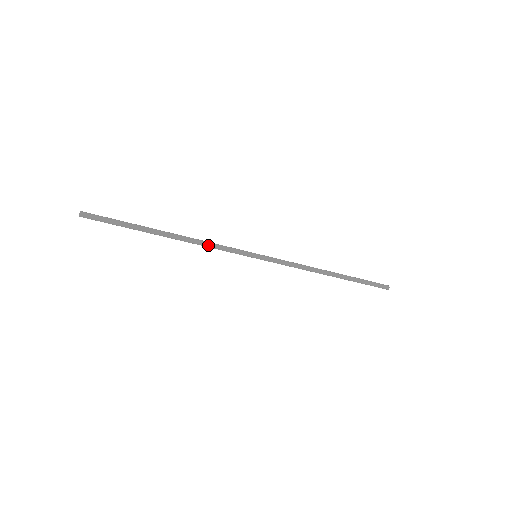
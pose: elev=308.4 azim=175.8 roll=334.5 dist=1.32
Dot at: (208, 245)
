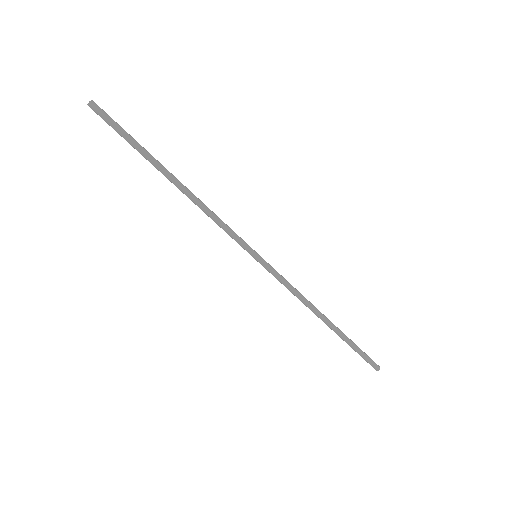
Dot at: (212, 213)
